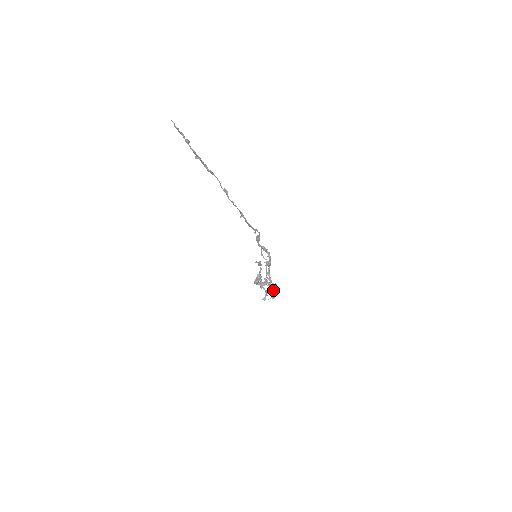
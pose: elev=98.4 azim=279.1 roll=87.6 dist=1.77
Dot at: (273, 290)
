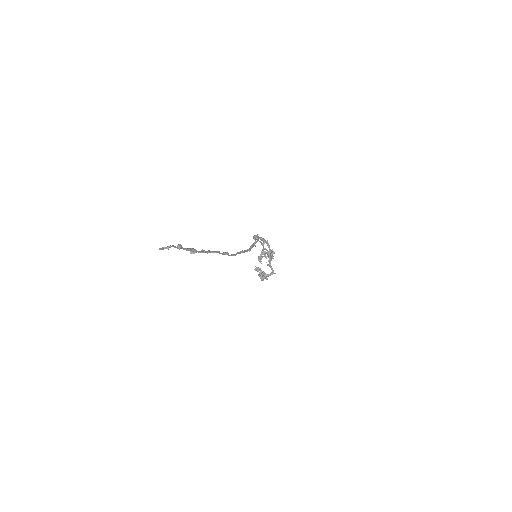
Dot at: (271, 258)
